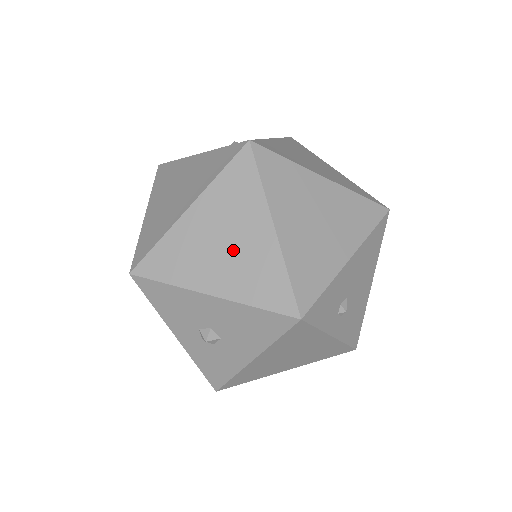
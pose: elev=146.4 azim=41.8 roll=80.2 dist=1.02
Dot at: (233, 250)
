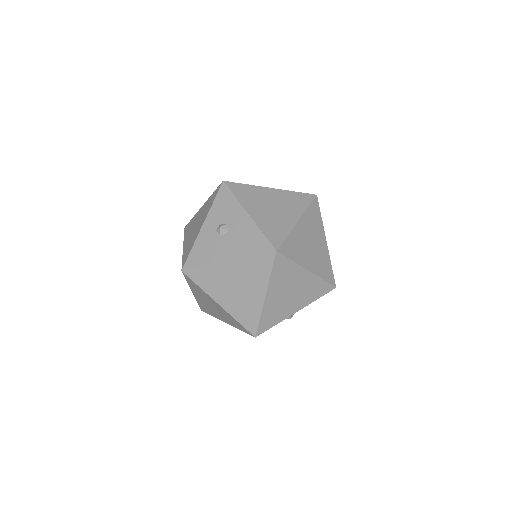
Dot at: (296, 292)
